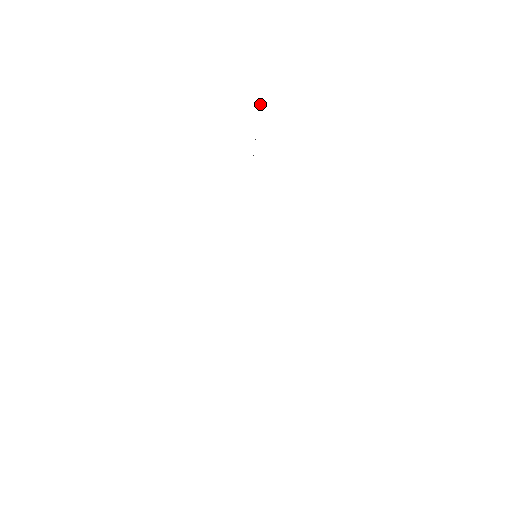
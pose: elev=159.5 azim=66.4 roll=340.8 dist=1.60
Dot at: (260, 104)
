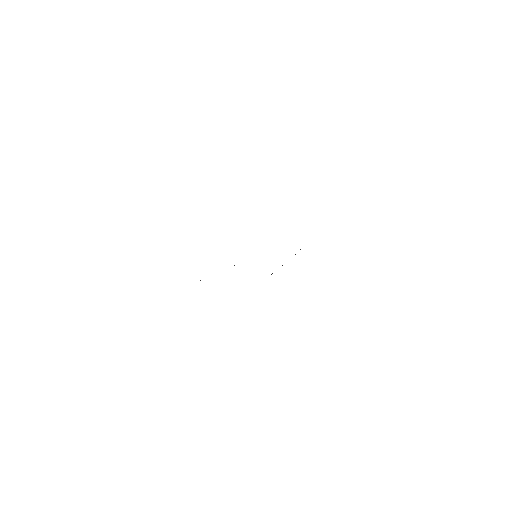
Dot at: occluded
